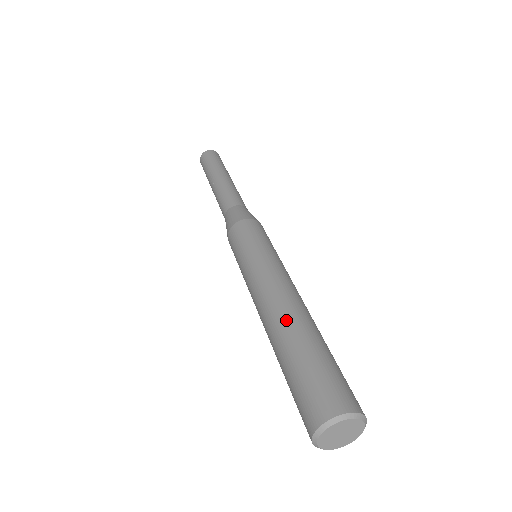
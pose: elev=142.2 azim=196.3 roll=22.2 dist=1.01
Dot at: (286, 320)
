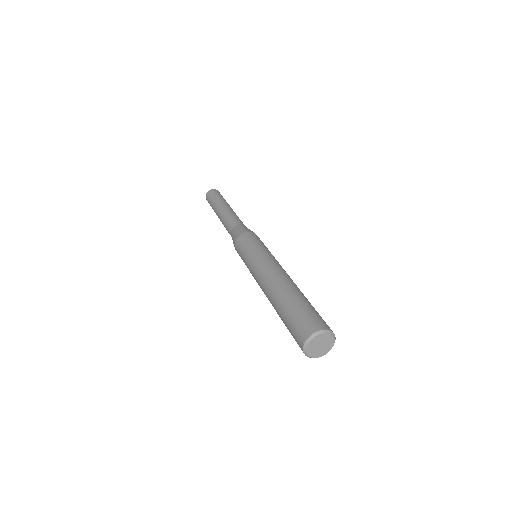
Dot at: (287, 285)
